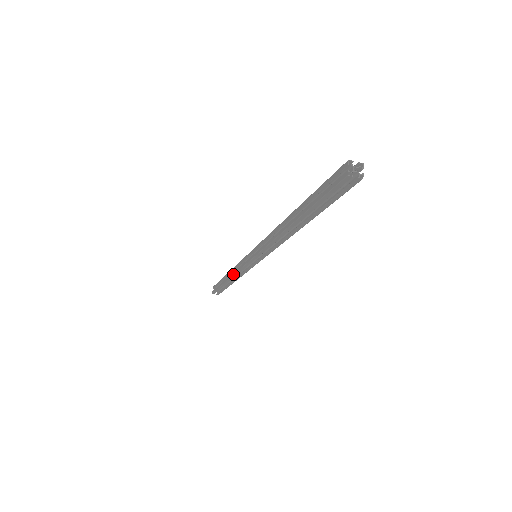
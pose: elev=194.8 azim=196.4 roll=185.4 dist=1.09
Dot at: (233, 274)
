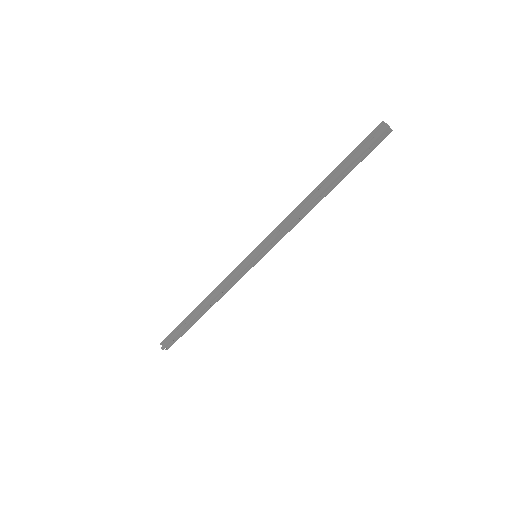
Dot at: (217, 294)
